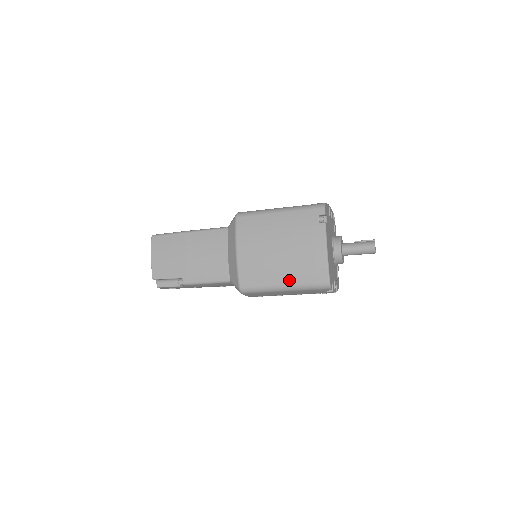
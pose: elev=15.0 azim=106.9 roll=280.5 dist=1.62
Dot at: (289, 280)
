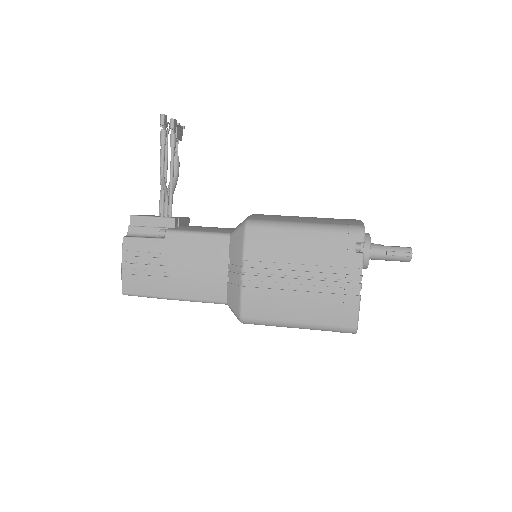
Dot at: occluded
